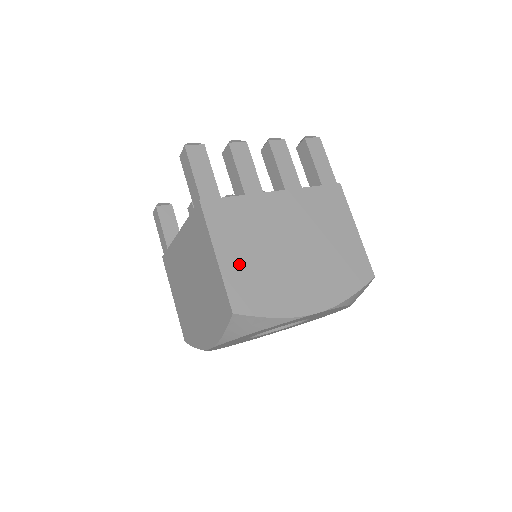
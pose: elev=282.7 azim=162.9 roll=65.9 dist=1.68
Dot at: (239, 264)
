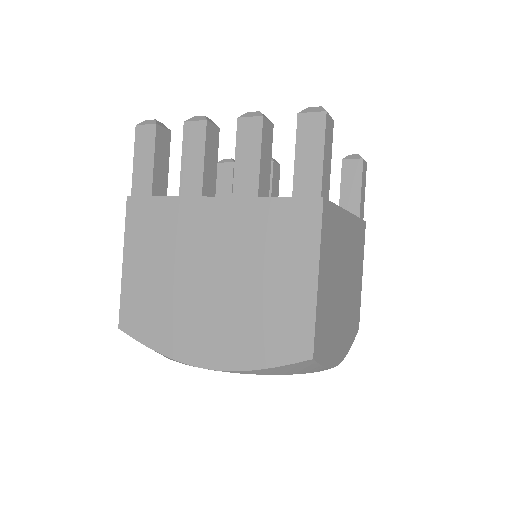
Dot at: (141, 279)
